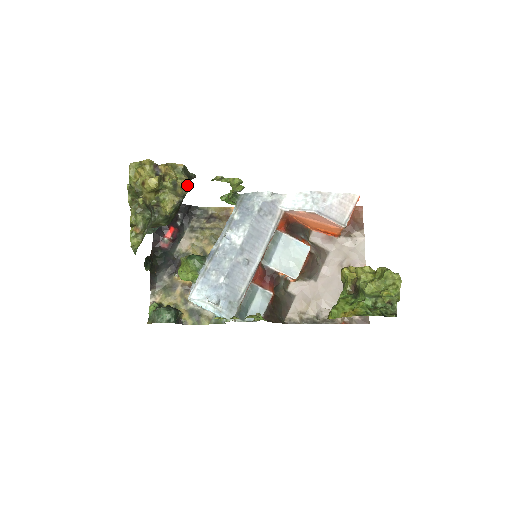
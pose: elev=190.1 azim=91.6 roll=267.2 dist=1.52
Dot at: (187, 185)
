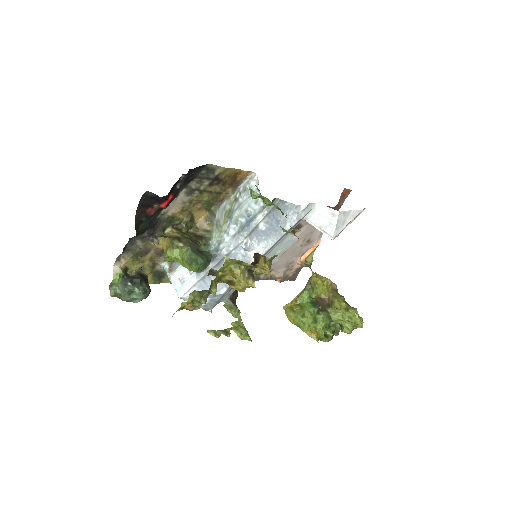
Dot at: (269, 270)
